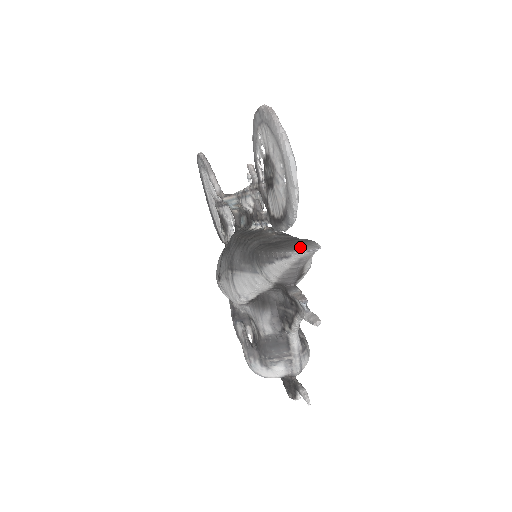
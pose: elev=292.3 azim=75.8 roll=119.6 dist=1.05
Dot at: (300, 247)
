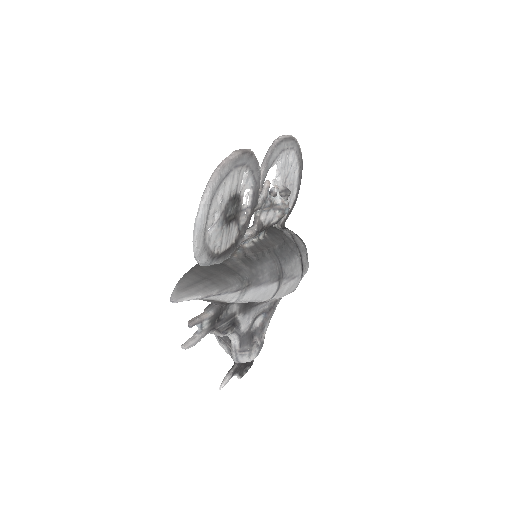
Dot at: (188, 288)
